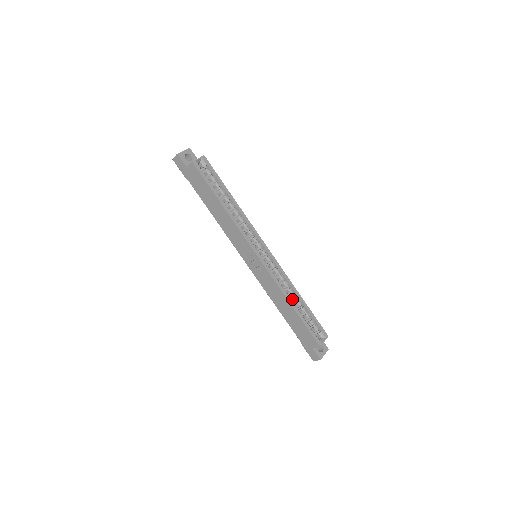
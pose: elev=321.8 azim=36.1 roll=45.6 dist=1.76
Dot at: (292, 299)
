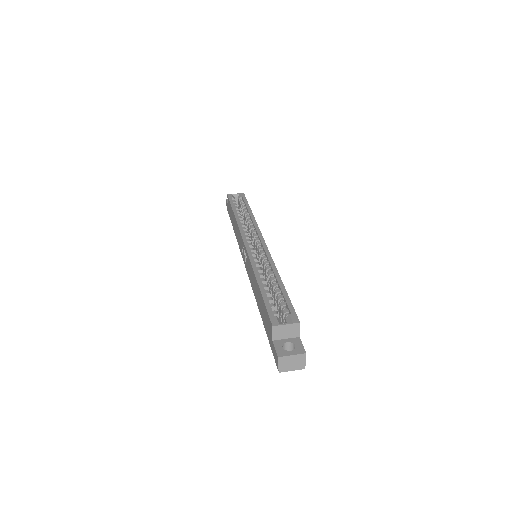
Dot at: (271, 285)
